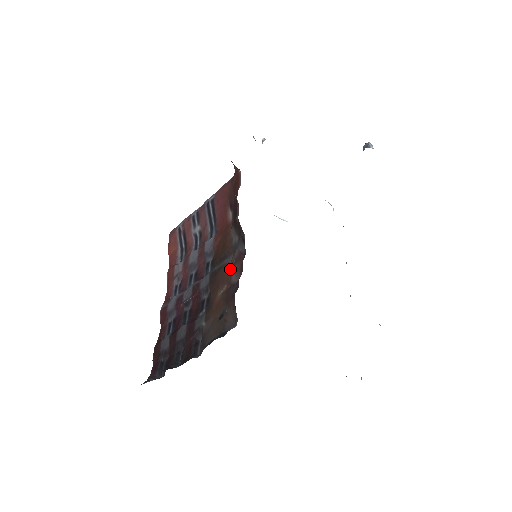
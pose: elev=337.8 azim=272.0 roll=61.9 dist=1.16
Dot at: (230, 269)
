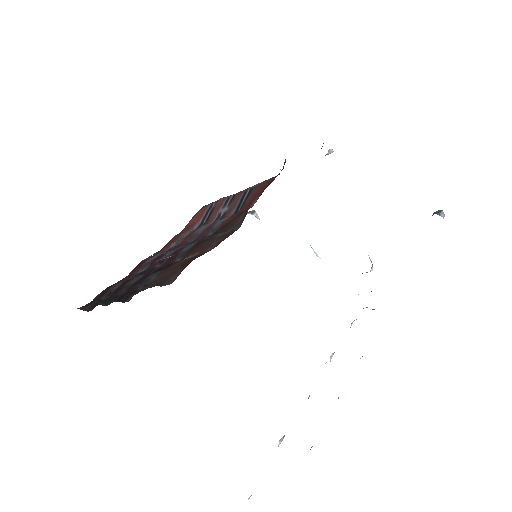
Dot at: (214, 241)
